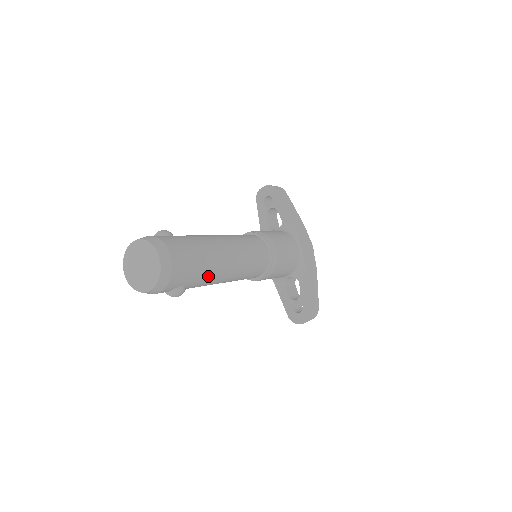
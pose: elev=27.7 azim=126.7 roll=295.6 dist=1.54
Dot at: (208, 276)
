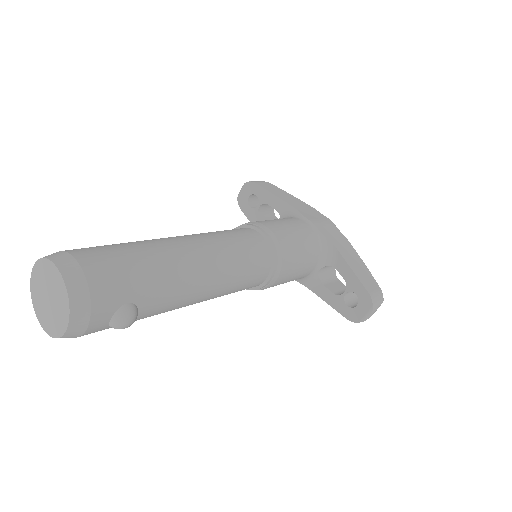
Dot at: (167, 281)
